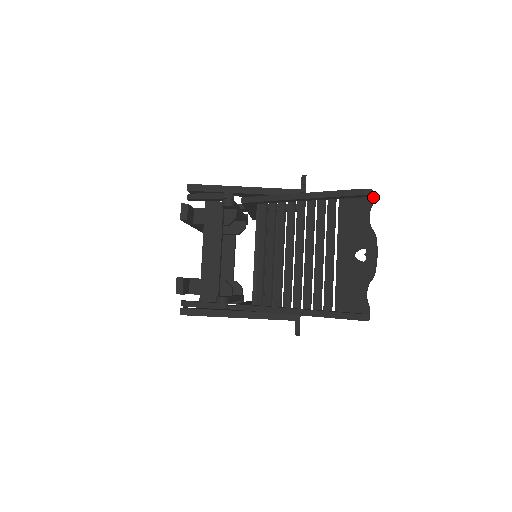
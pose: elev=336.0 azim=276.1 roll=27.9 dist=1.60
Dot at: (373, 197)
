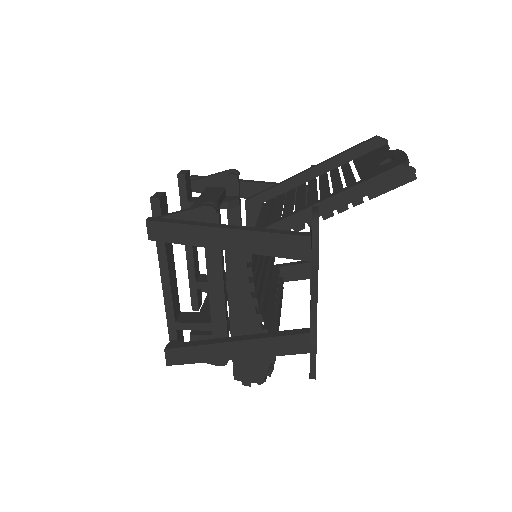
Dot at: occluded
